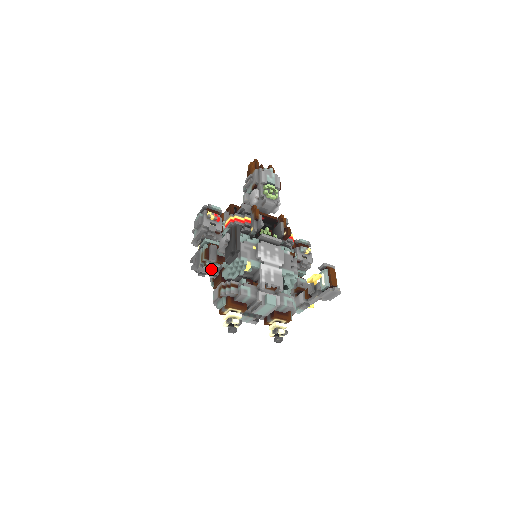
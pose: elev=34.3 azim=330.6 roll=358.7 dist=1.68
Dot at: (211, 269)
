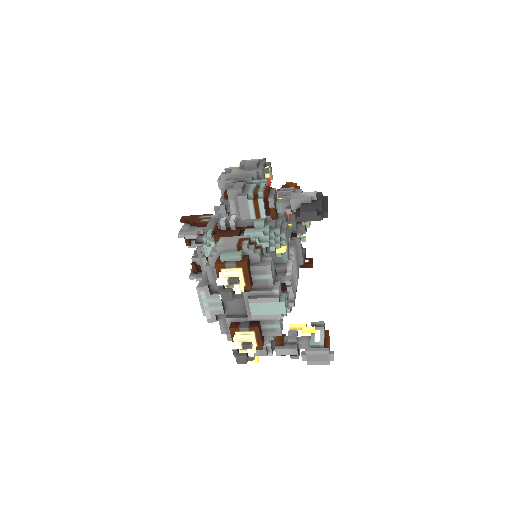
Dot at: (251, 211)
